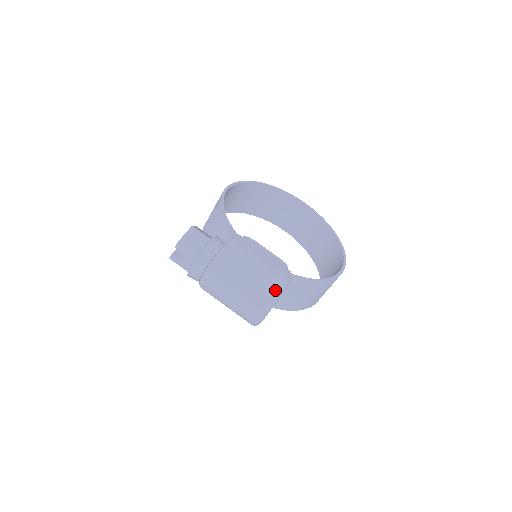
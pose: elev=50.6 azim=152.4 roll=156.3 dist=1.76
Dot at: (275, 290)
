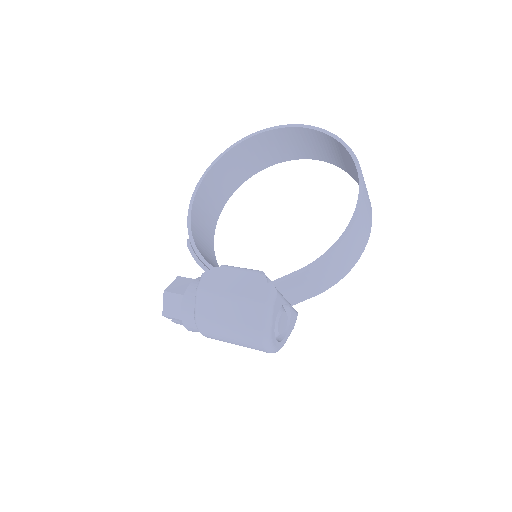
Dot at: (260, 322)
